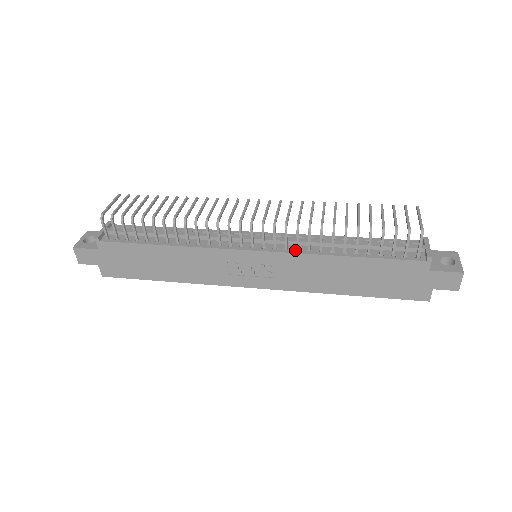
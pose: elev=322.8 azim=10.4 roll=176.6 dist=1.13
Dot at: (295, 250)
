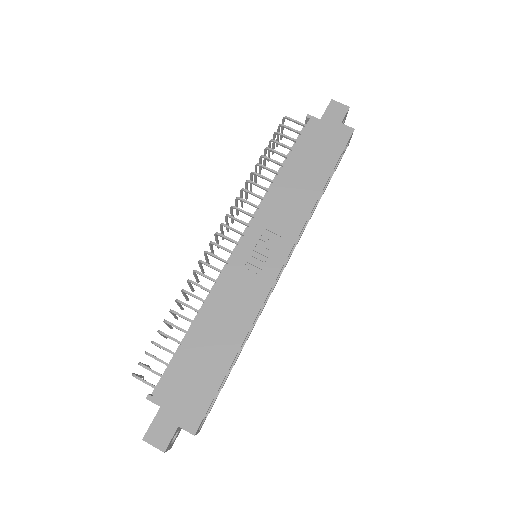
Dot at: (260, 212)
